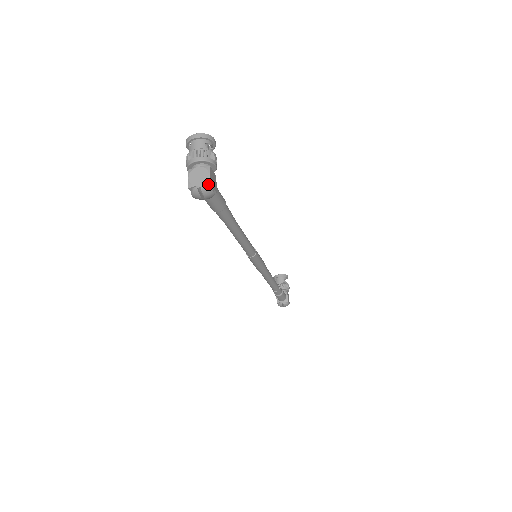
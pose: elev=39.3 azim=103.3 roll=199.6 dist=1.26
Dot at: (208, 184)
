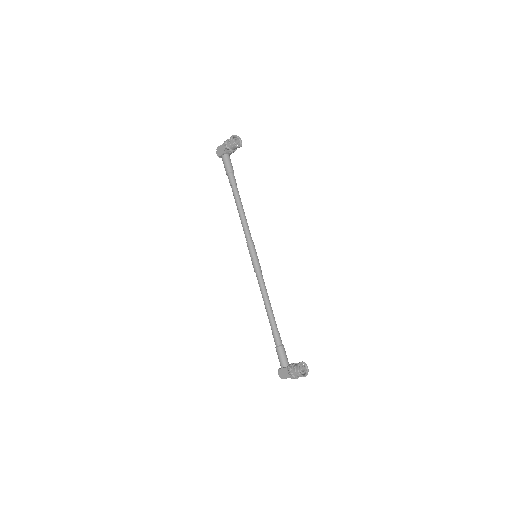
Dot at: occluded
